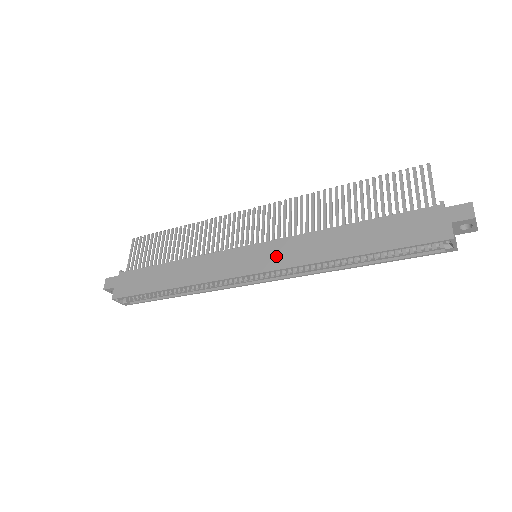
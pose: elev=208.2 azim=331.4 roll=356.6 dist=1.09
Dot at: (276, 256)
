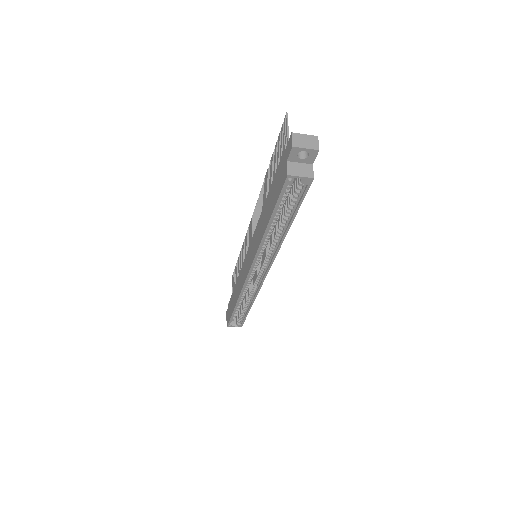
Dot at: (252, 251)
